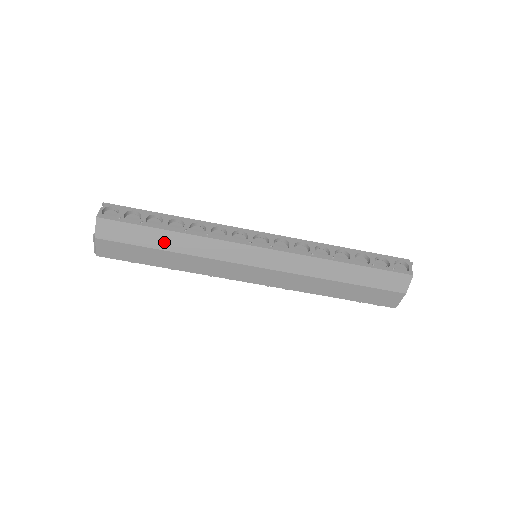
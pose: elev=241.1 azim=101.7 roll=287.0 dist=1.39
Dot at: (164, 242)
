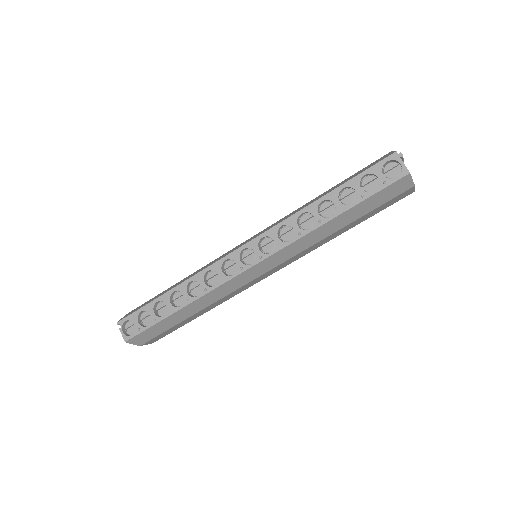
Dot at: (183, 316)
